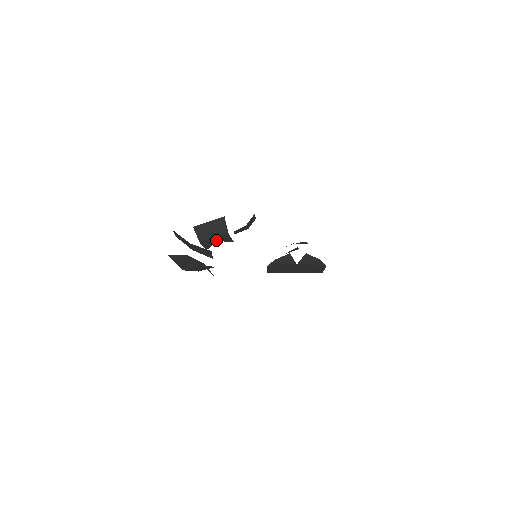
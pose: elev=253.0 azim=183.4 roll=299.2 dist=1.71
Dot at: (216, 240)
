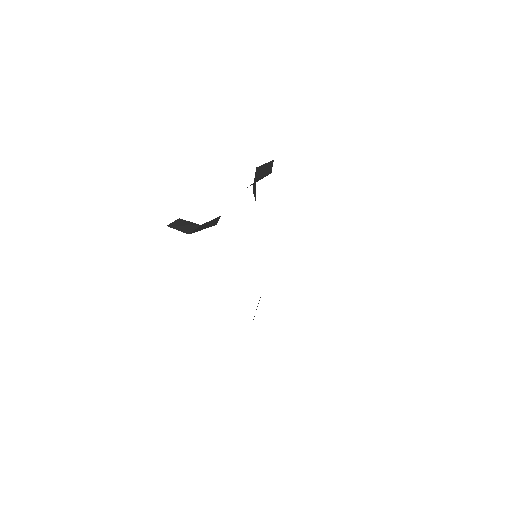
Dot at: (217, 217)
